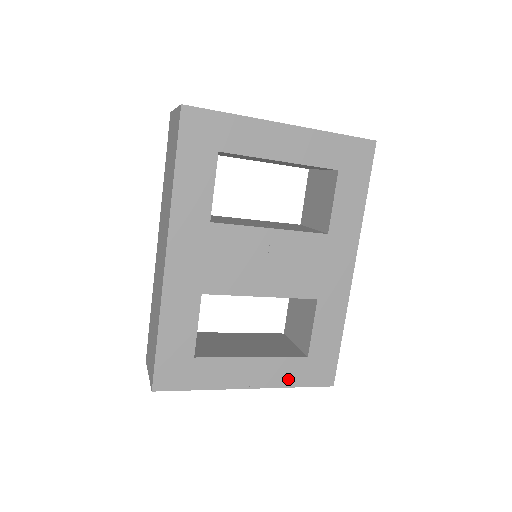
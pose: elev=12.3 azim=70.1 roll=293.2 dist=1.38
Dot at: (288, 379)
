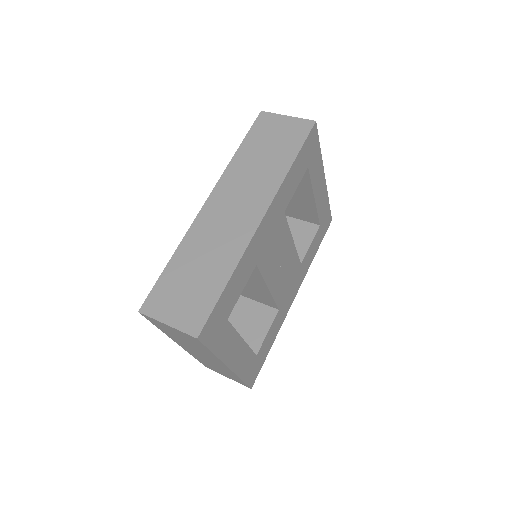
Dot at: (243, 370)
